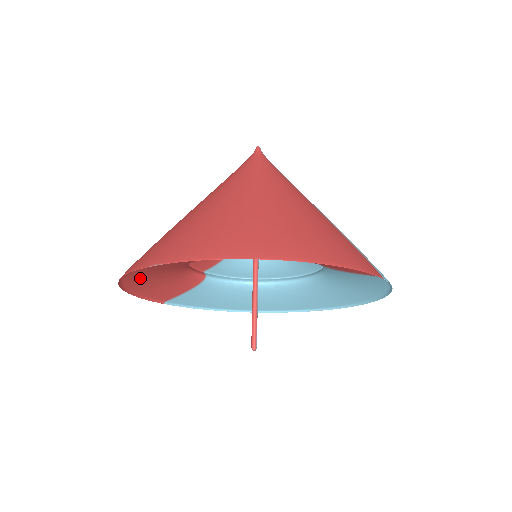
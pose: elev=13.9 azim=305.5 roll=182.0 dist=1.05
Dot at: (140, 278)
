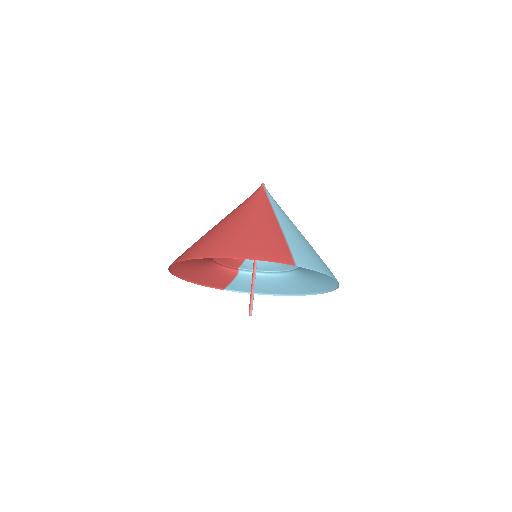
Dot at: (187, 273)
